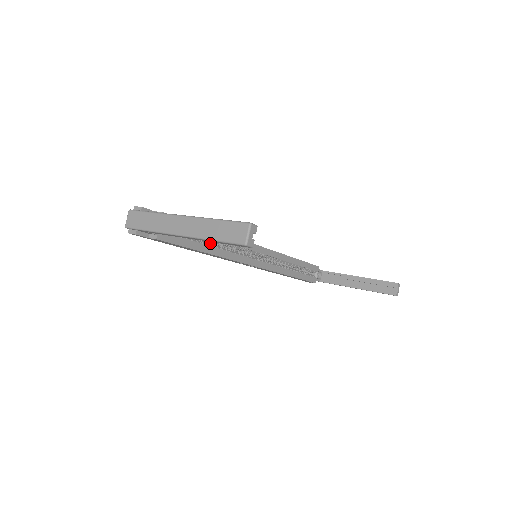
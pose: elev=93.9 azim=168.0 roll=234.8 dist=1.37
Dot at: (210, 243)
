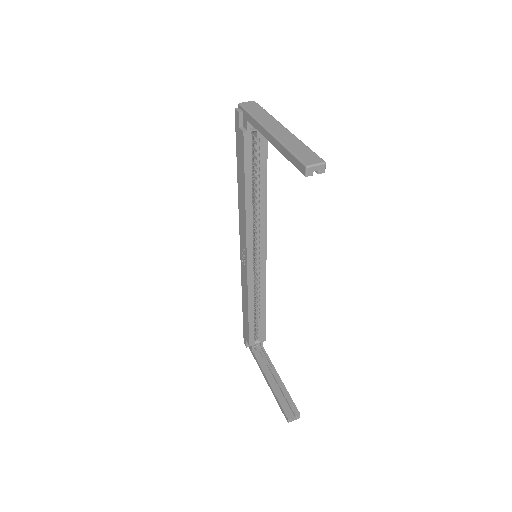
Dot at: (254, 196)
